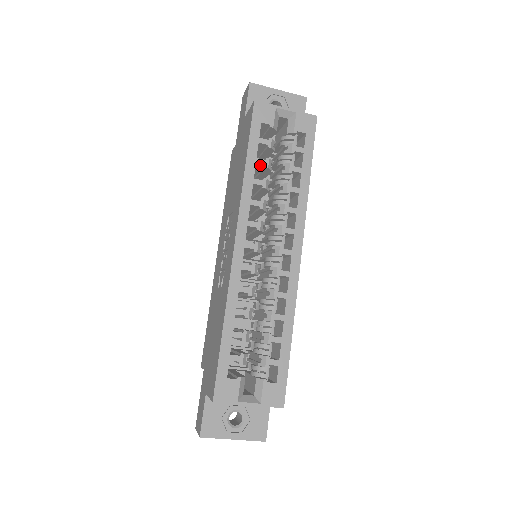
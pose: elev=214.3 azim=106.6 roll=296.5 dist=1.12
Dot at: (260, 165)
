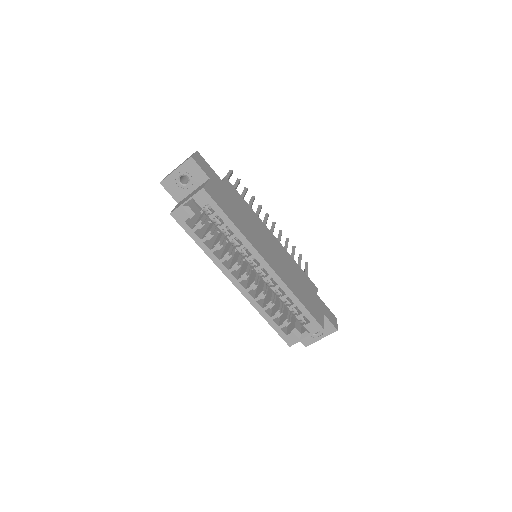
Dot at: (206, 239)
